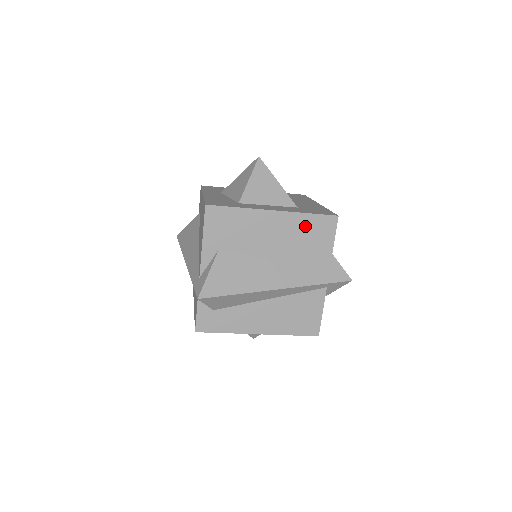
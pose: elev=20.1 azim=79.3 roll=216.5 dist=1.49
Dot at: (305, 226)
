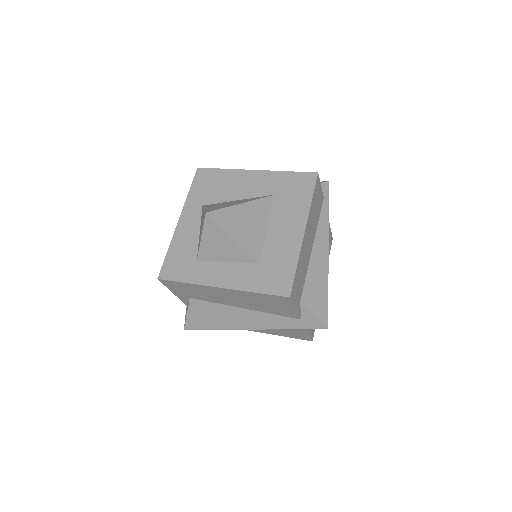
Dot at: (258, 298)
